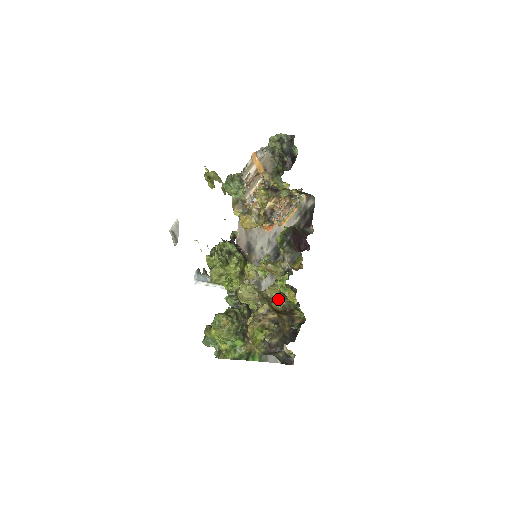
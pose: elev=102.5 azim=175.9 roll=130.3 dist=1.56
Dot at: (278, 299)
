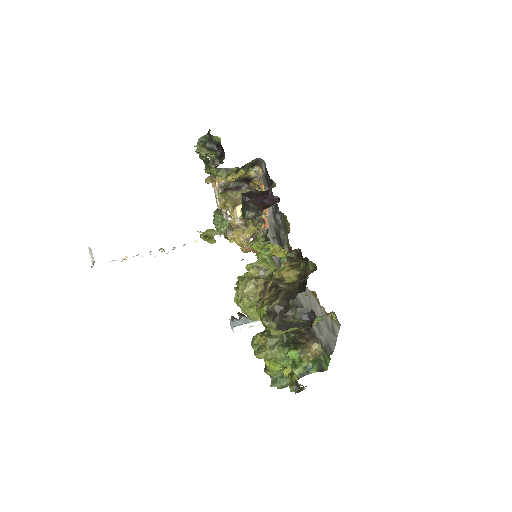
Dot at: (290, 274)
